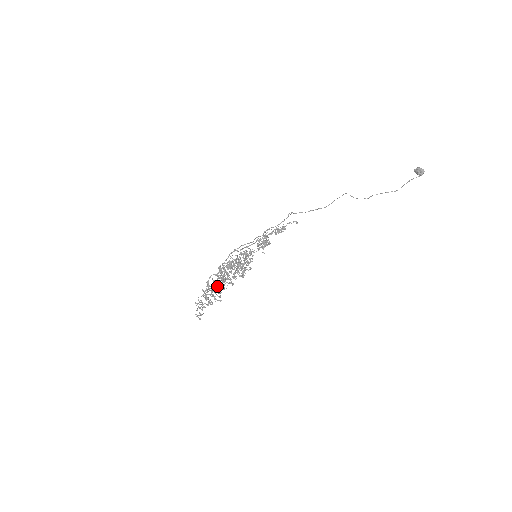
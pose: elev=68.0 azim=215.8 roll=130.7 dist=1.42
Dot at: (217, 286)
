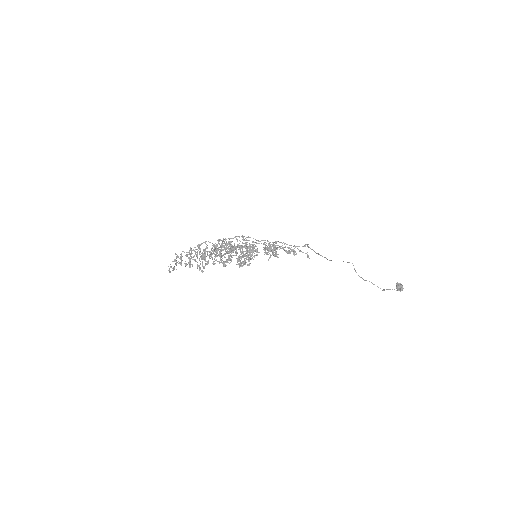
Dot at: occluded
